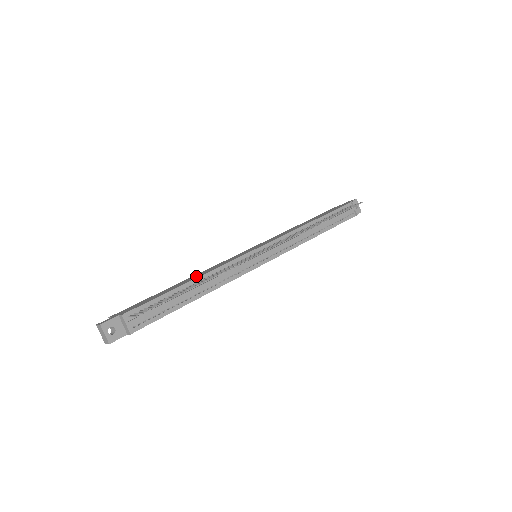
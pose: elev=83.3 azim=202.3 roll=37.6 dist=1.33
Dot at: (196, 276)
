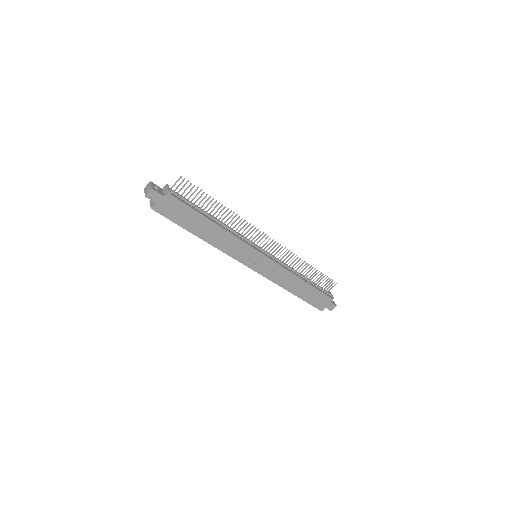
Dot at: occluded
